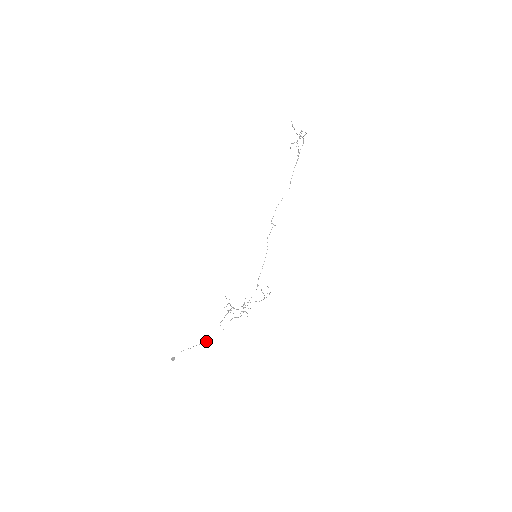
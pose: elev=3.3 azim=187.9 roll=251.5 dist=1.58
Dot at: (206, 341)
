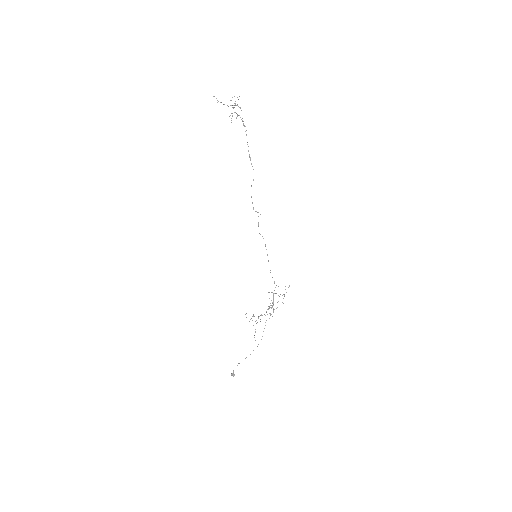
Dot at: (253, 350)
